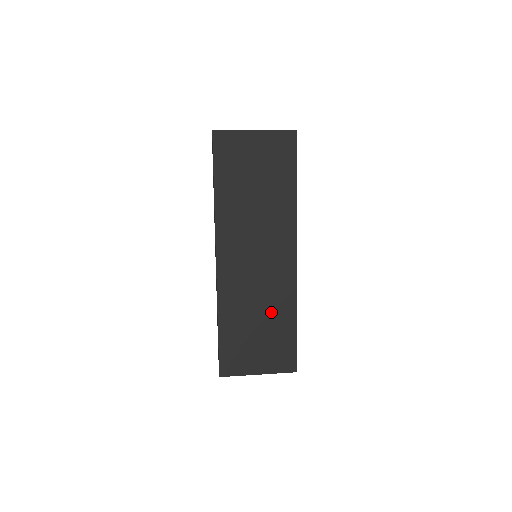
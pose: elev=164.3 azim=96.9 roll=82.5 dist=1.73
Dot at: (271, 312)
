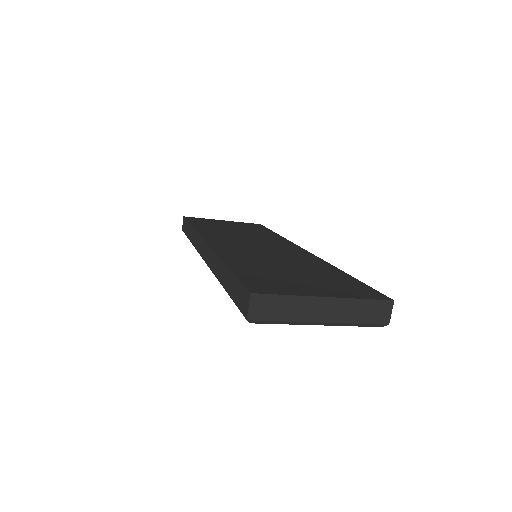
Dot at: (302, 266)
